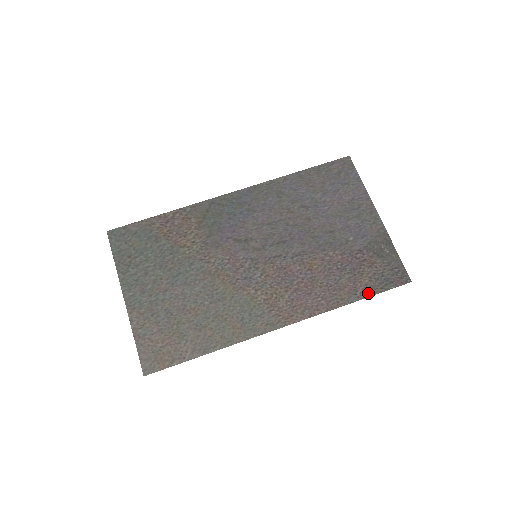
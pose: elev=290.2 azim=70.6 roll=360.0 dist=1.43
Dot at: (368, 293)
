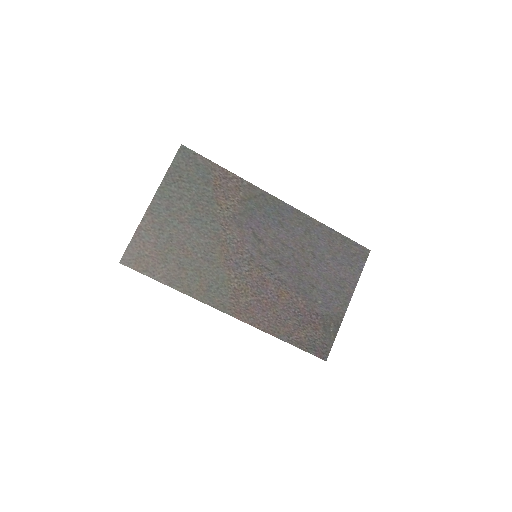
Dot at: (296, 343)
